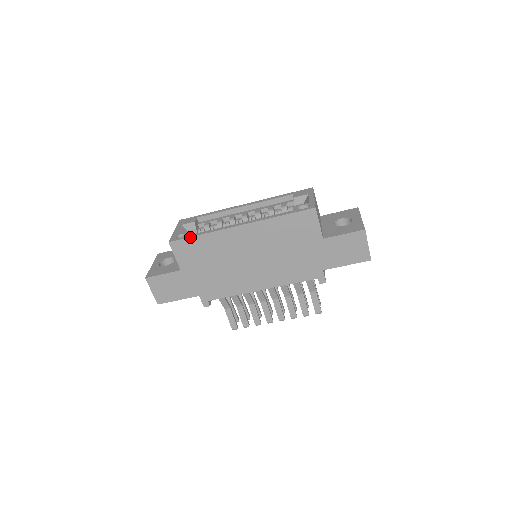
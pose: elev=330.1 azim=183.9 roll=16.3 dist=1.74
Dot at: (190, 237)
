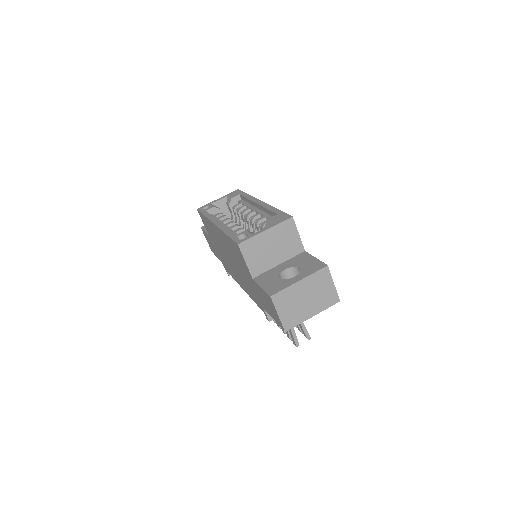
Dot at: (202, 213)
